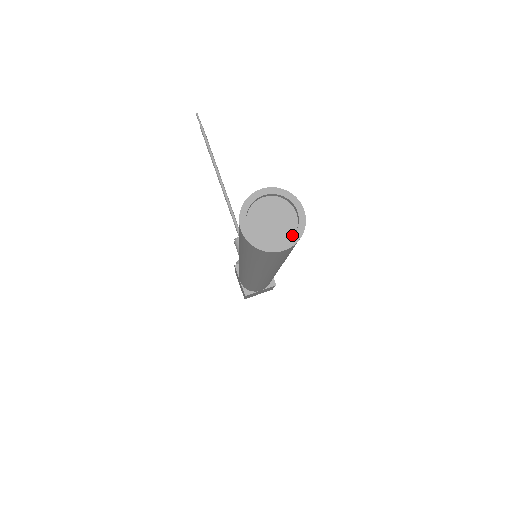
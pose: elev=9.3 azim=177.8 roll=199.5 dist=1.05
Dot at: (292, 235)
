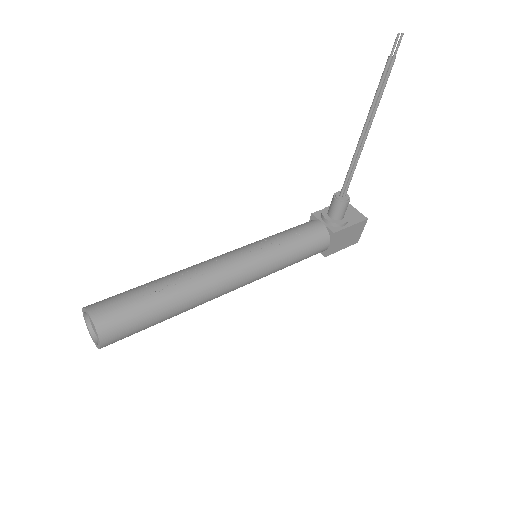
Dot at: occluded
